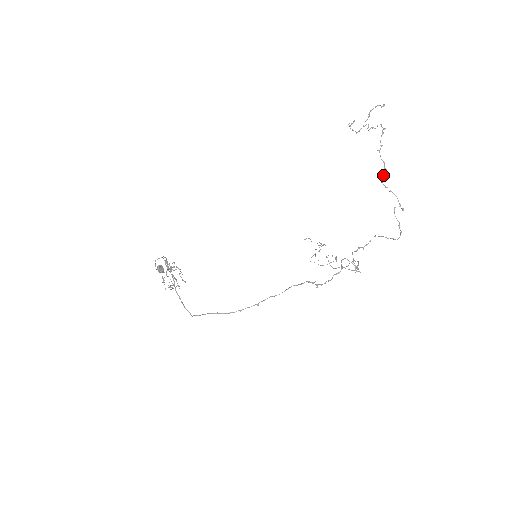
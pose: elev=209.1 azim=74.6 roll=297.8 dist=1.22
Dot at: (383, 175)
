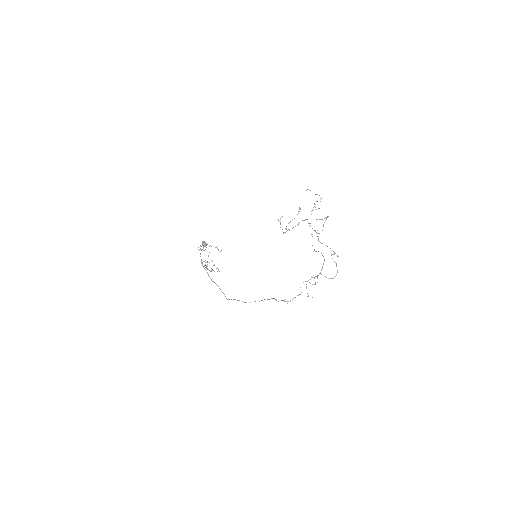
Dot at: occluded
